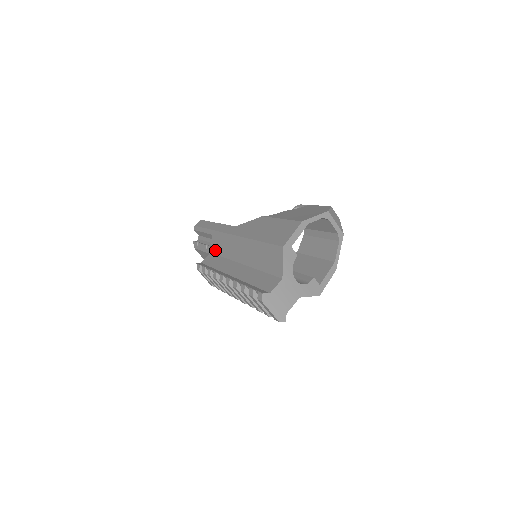
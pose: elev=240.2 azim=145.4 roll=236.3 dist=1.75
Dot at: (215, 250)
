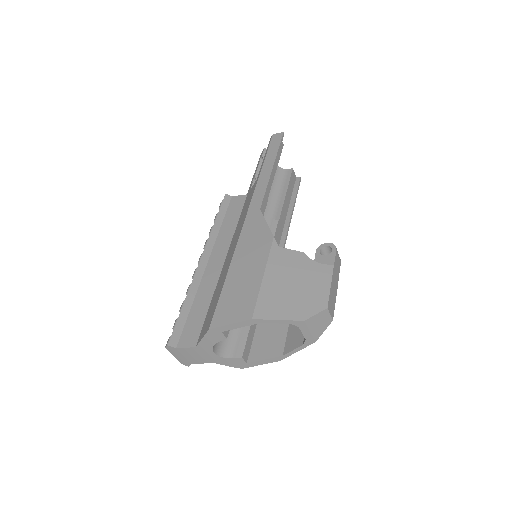
Dot at: (246, 200)
